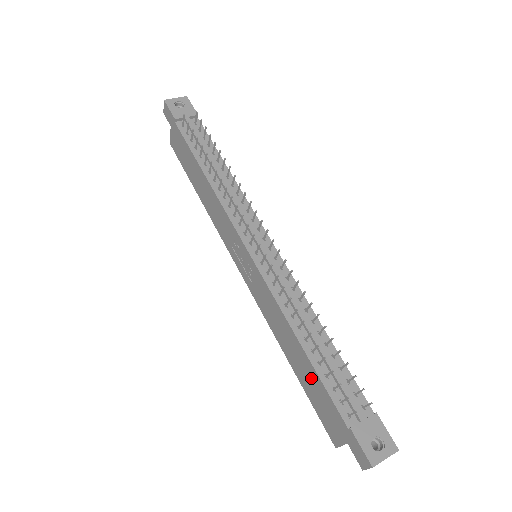
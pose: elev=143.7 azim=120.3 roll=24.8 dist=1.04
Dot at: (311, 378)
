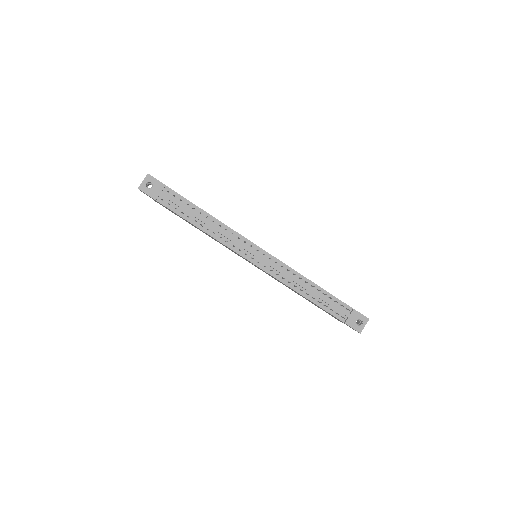
Dot at: occluded
